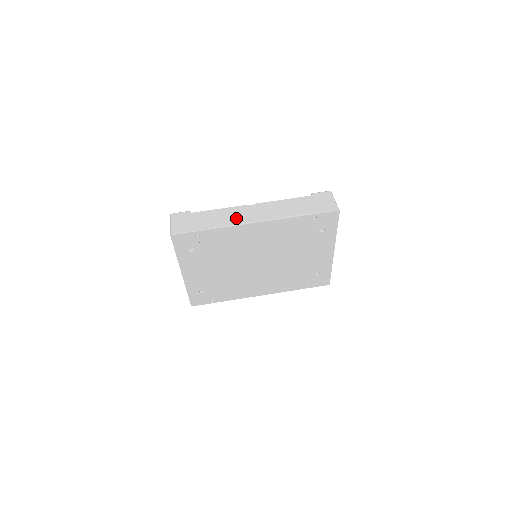
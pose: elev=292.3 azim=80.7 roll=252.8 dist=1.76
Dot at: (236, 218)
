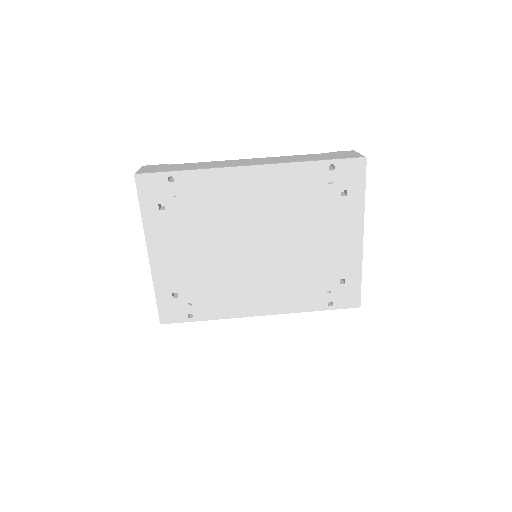
Dot at: (226, 164)
